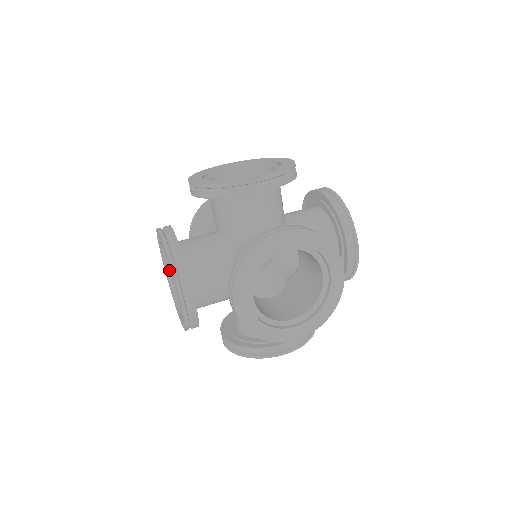
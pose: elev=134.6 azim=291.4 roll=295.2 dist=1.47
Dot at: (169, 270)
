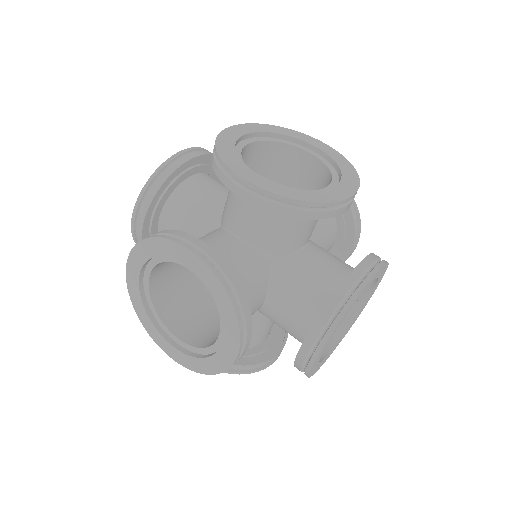
Dot at: (178, 345)
